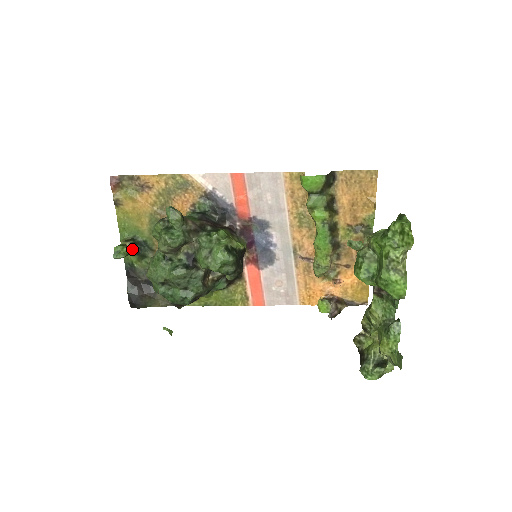
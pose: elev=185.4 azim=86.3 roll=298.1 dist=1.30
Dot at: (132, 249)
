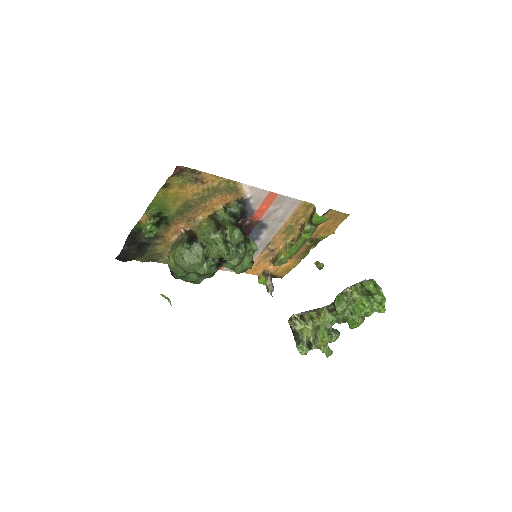
Dot at: occluded
